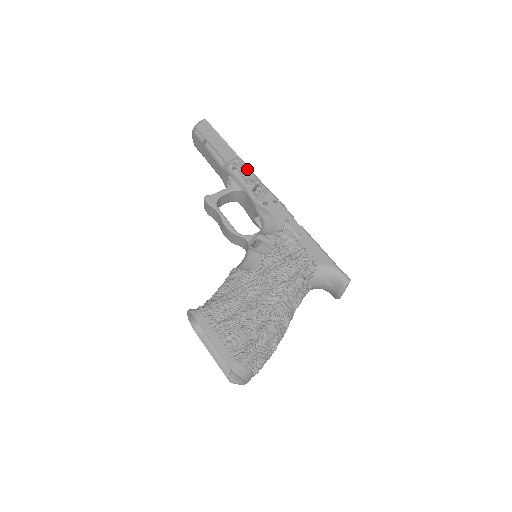
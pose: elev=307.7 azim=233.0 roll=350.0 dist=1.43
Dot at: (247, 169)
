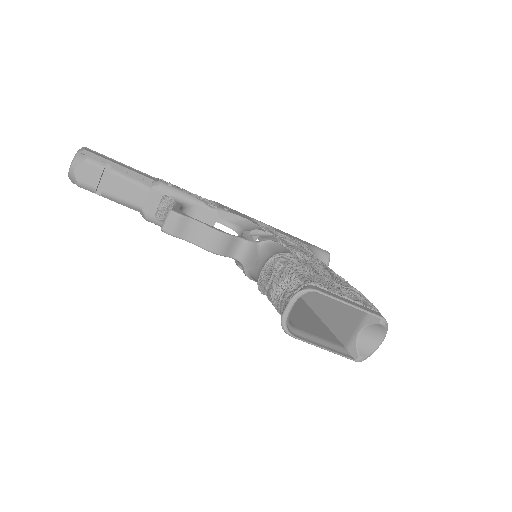
Dot at: (178, 187)
